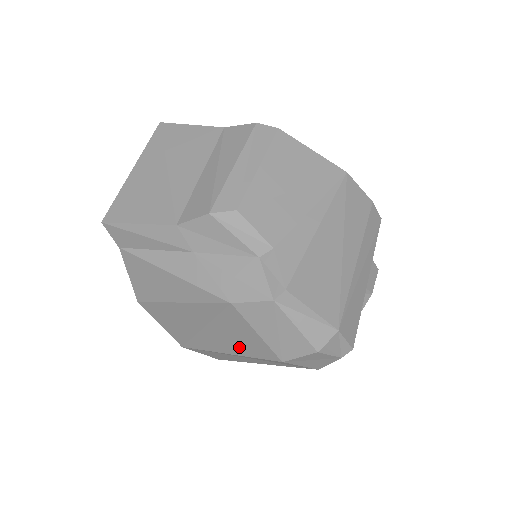
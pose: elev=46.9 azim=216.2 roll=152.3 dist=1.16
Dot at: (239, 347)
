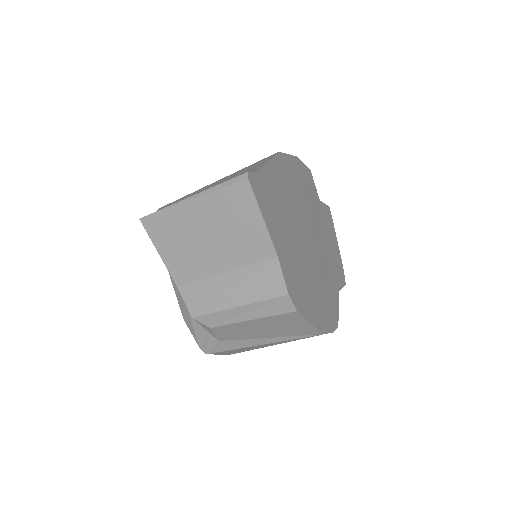
Dot at: occluded
